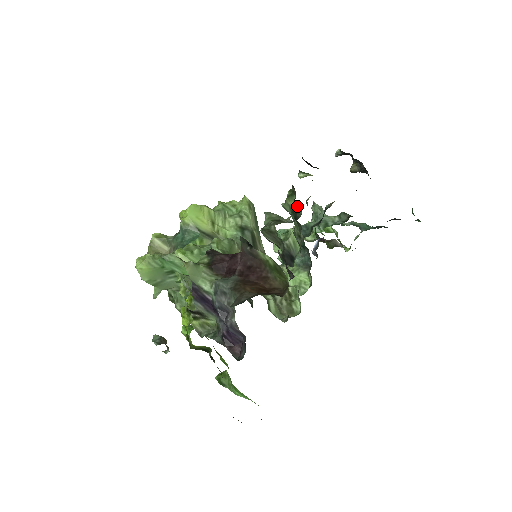
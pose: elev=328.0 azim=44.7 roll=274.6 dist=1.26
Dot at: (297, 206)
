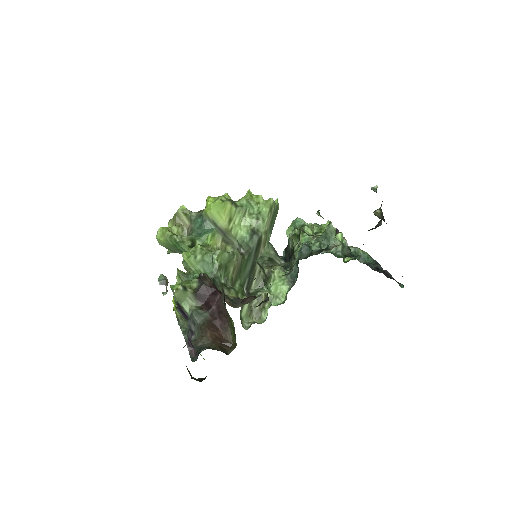
Dot at: occluded
